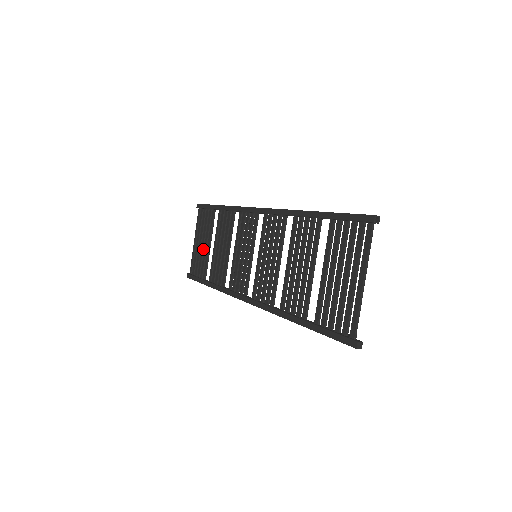
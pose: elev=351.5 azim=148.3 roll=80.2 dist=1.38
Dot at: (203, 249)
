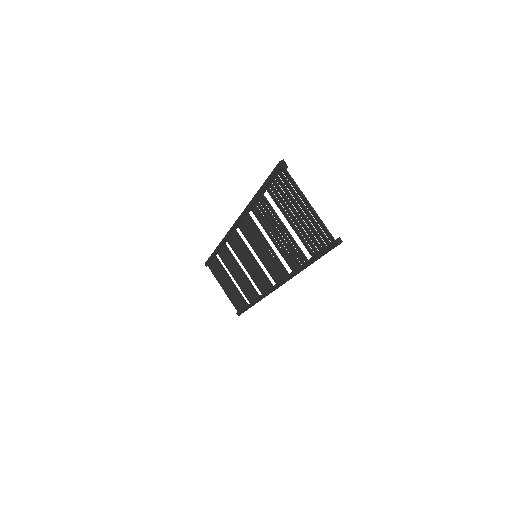
Dot at: (230, 288)
